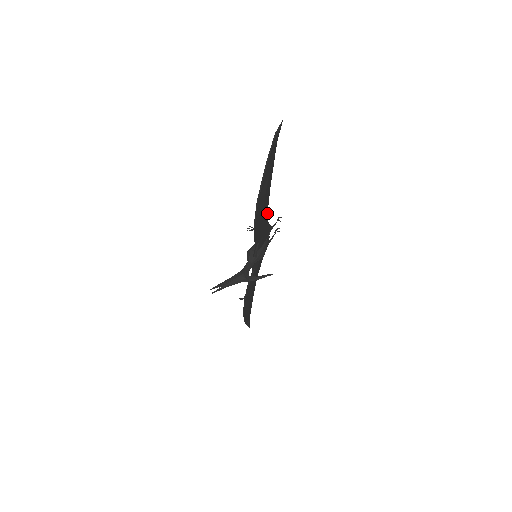
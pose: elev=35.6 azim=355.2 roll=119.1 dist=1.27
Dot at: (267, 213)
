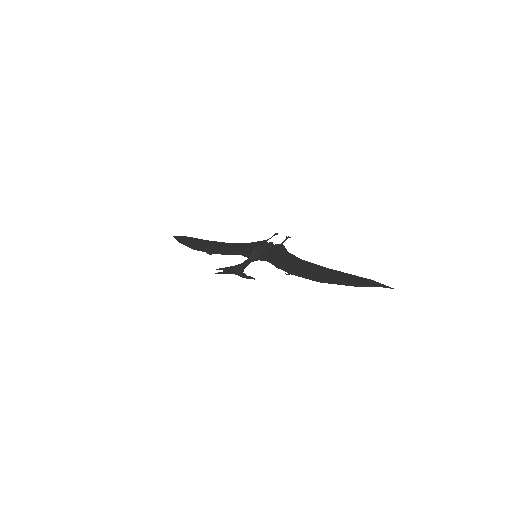
Dot at: (300, 259)
